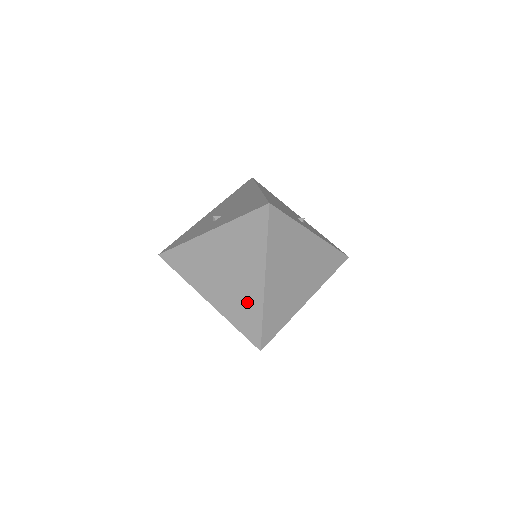
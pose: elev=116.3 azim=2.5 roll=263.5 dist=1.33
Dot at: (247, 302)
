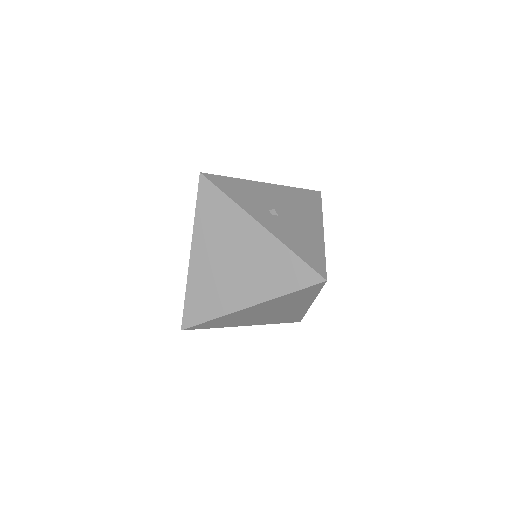
Dot at: (218, 297)
